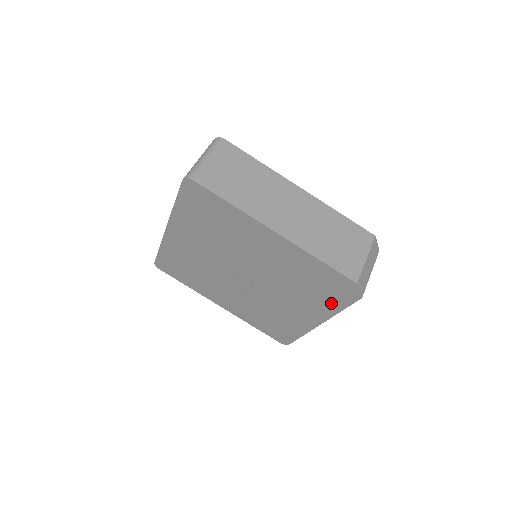
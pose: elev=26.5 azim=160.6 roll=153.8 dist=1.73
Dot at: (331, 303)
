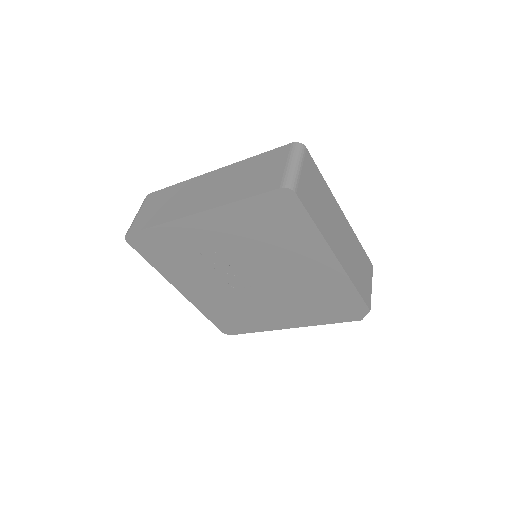
Dot at: (325, 317)
